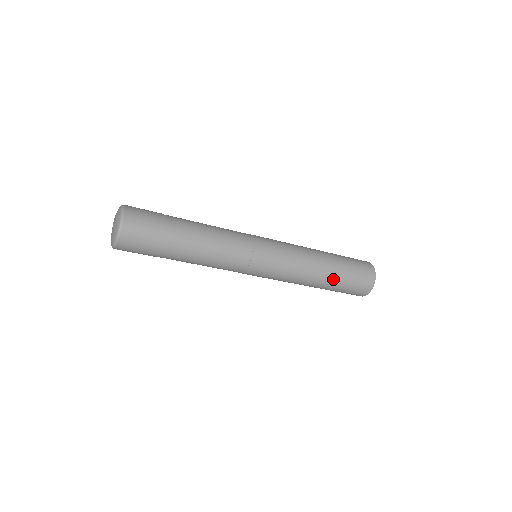
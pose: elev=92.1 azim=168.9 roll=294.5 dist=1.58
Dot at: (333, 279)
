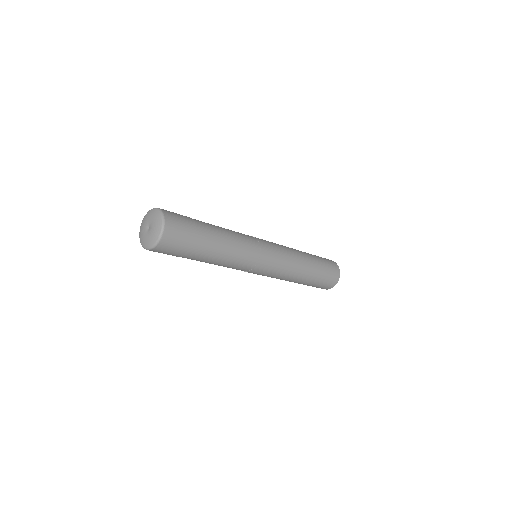
Dot at: (303, 283)
